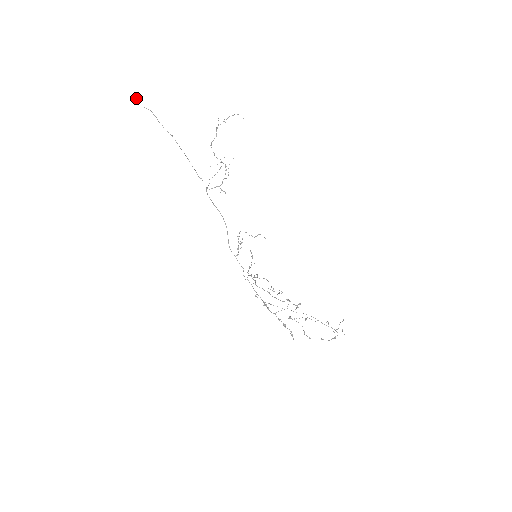
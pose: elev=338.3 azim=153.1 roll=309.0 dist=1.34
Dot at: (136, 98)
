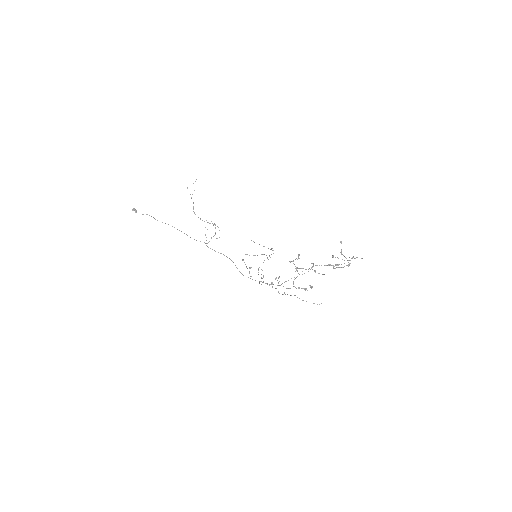
Dot at: (134, 210)
